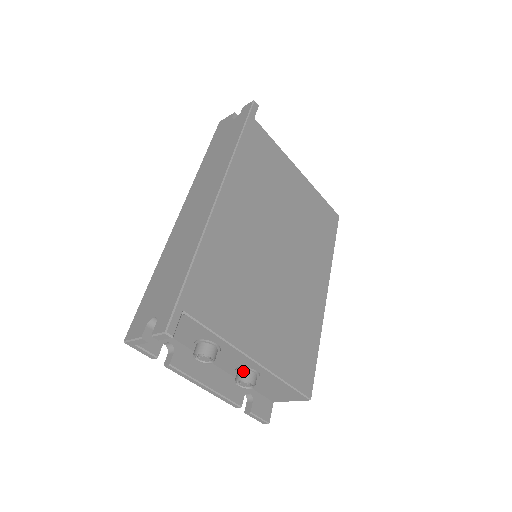
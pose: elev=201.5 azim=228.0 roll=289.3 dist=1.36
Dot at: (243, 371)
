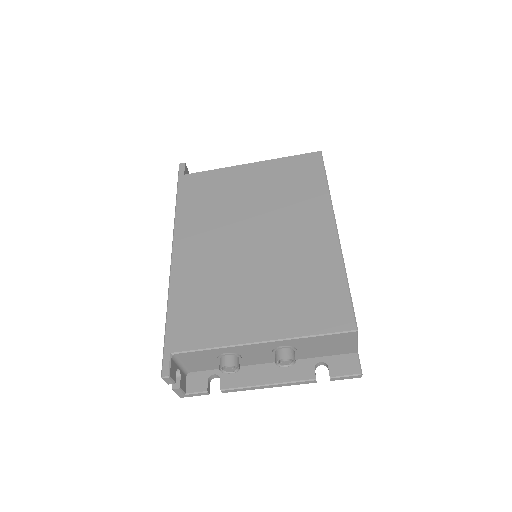
Dot at: (274, 354)
